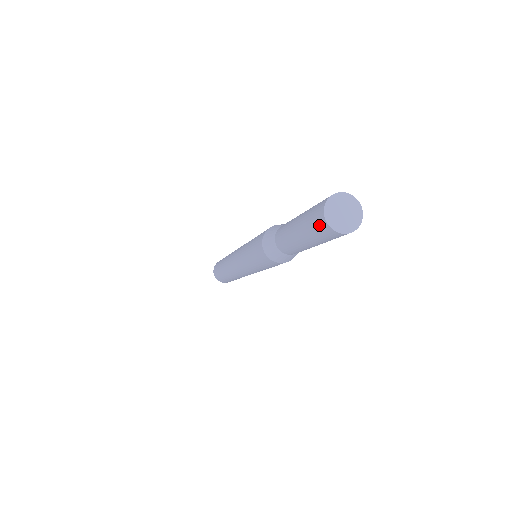
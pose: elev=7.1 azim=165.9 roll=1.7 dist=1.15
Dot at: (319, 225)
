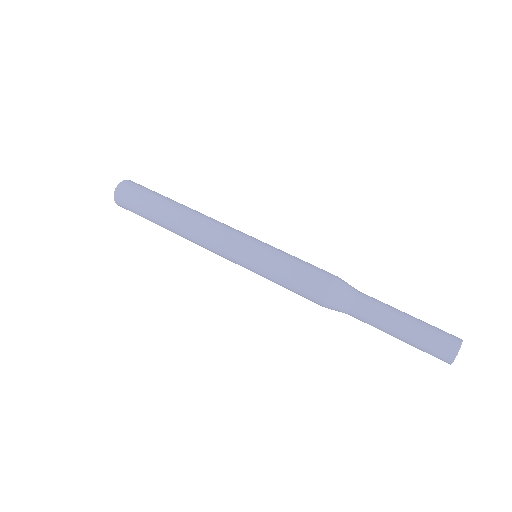
Dot at: occluded
